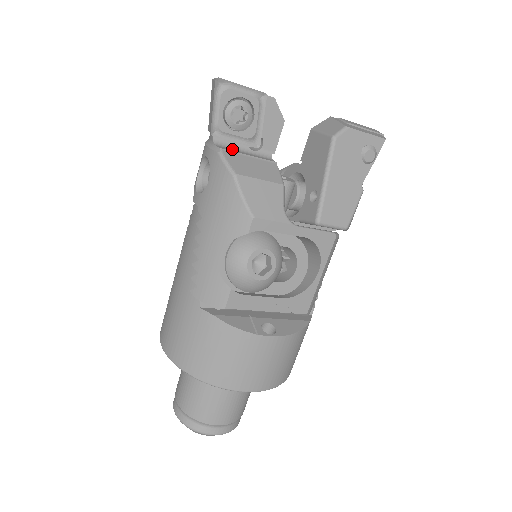
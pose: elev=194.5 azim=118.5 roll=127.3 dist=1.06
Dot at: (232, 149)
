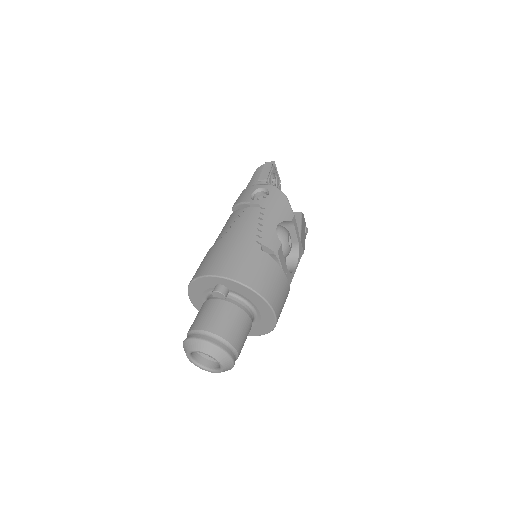
Dot at: occluded
